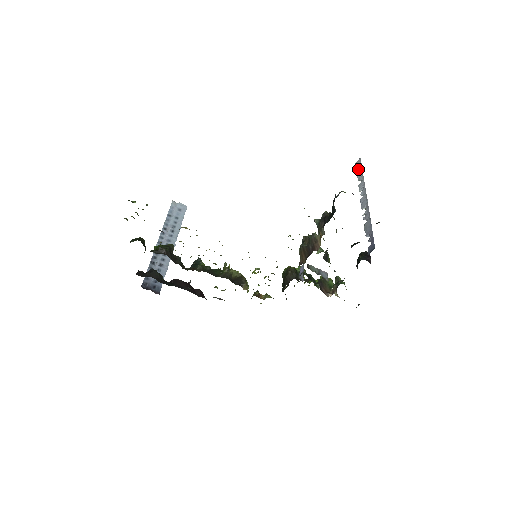
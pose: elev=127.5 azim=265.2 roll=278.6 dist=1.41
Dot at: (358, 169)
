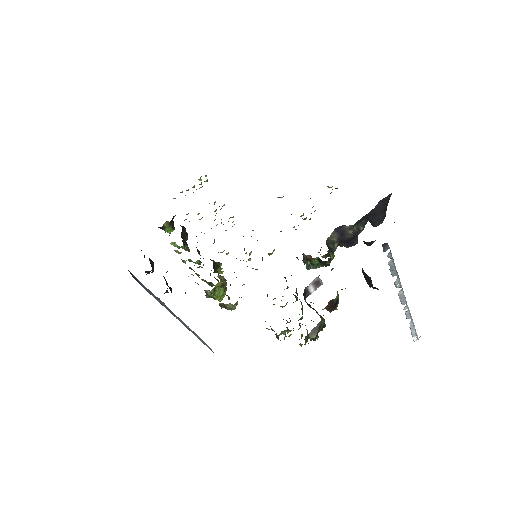
Dot at: (414, 330)
